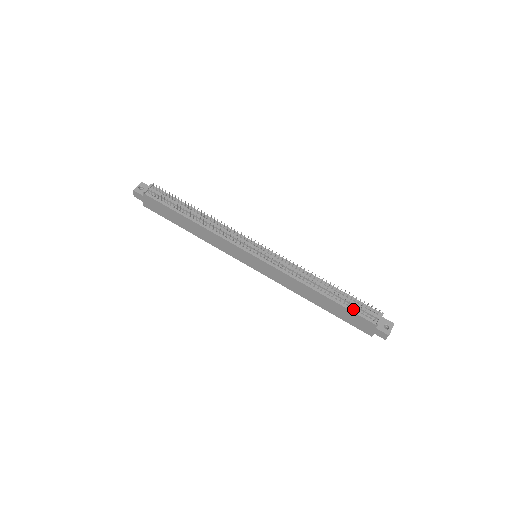
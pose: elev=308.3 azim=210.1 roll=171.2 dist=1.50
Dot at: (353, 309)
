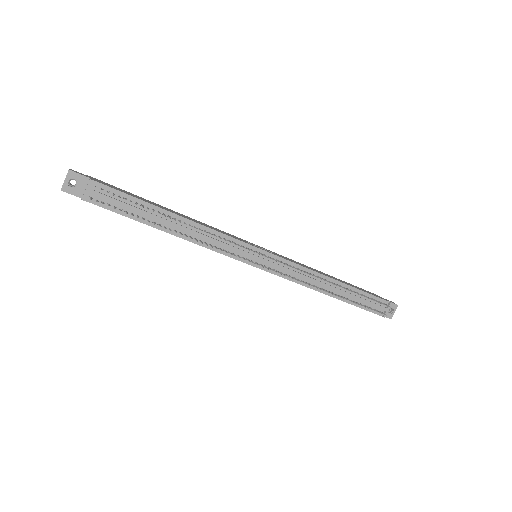
Dot at: (363, 306)
